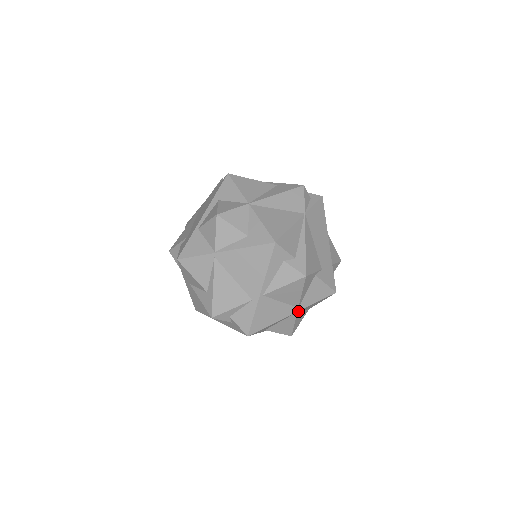
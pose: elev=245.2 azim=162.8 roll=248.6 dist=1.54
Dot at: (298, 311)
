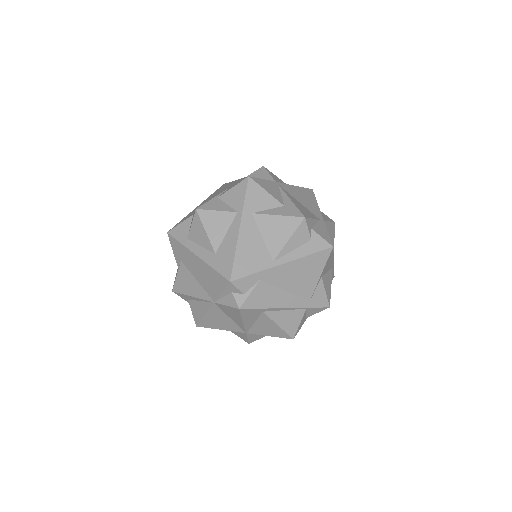
Dot at: (333, 266)
